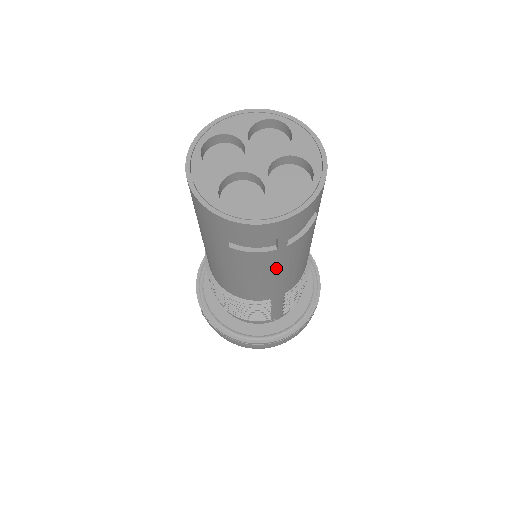
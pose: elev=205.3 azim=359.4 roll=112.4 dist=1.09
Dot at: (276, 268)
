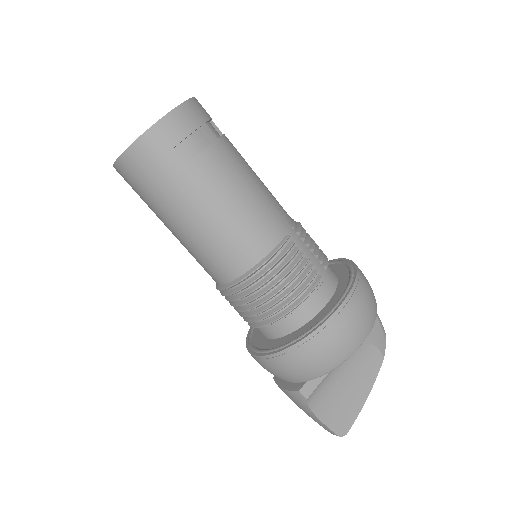
Dot at: (239, 174)
